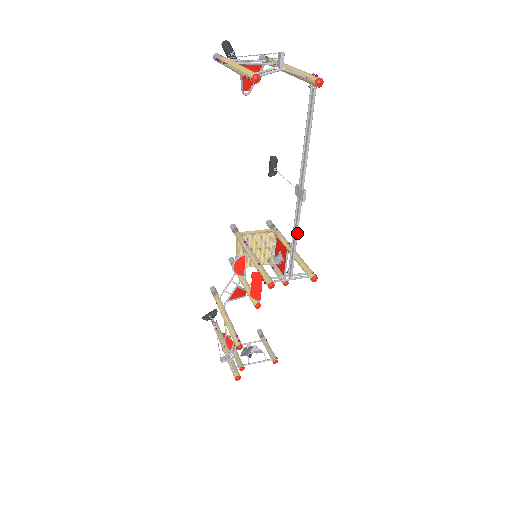
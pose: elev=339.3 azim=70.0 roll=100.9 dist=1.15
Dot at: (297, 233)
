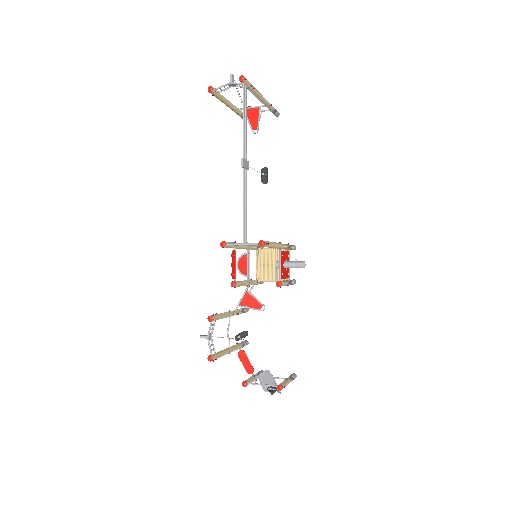
Dot at: (243, 198)
